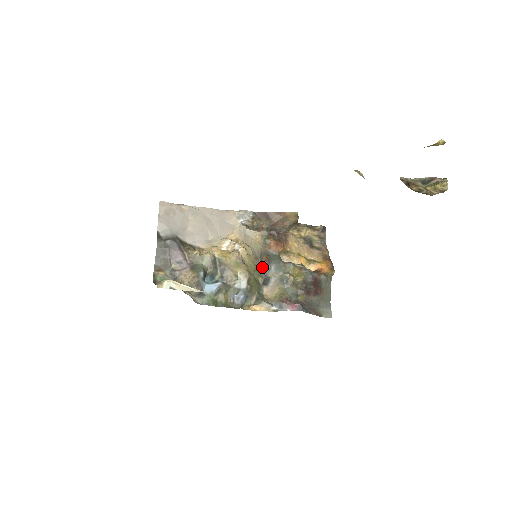
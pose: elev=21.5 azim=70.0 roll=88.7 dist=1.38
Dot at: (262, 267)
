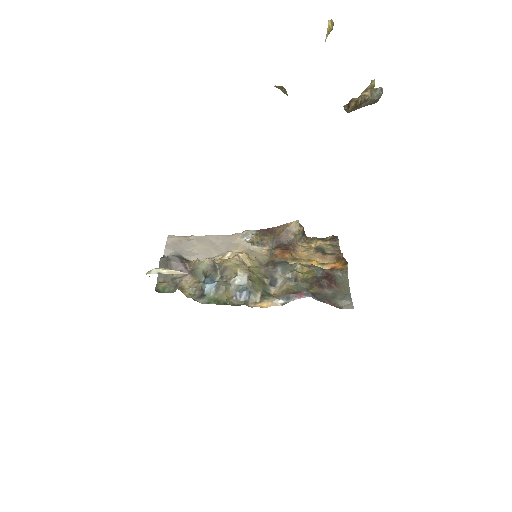
Dot at: (268, 271)
